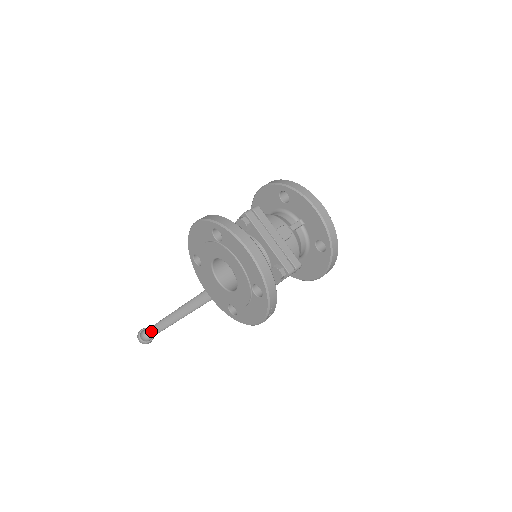
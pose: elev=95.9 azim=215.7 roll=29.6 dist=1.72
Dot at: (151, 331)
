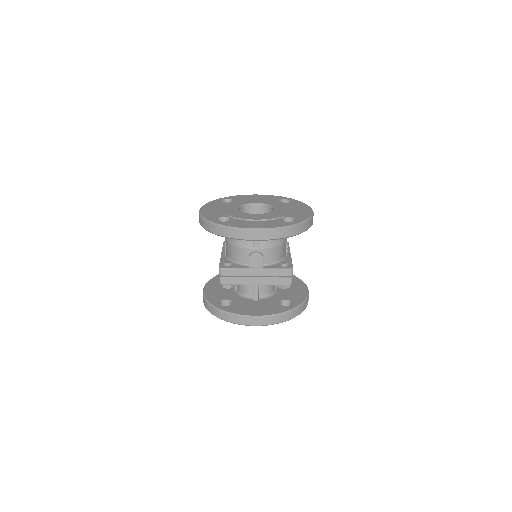
Dot at: occluded
